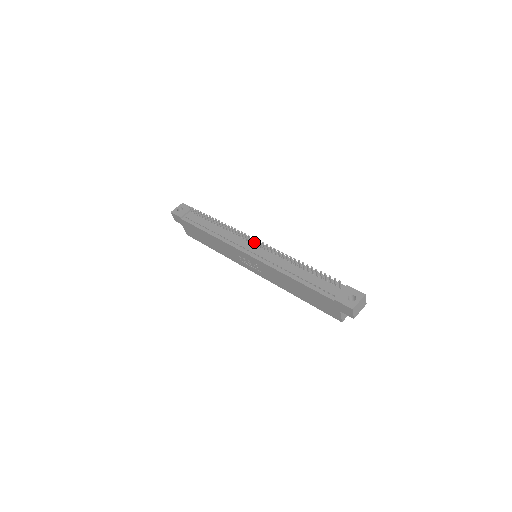
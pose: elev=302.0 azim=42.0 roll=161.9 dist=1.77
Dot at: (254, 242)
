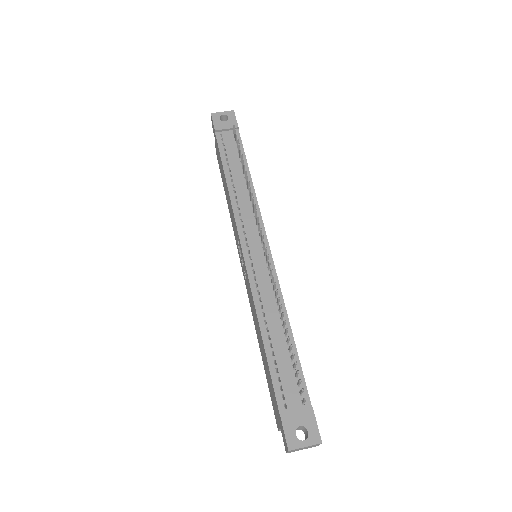
Dot at: occluded
